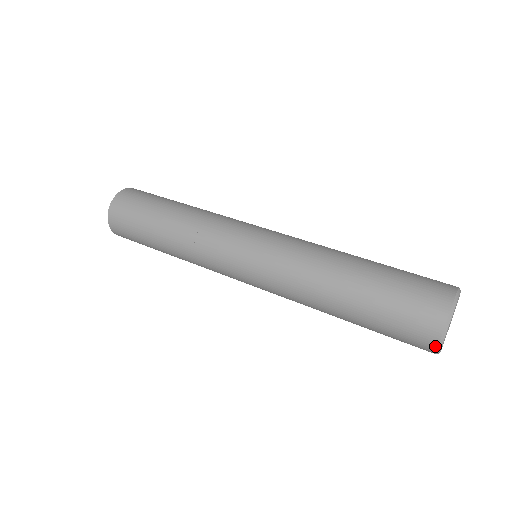
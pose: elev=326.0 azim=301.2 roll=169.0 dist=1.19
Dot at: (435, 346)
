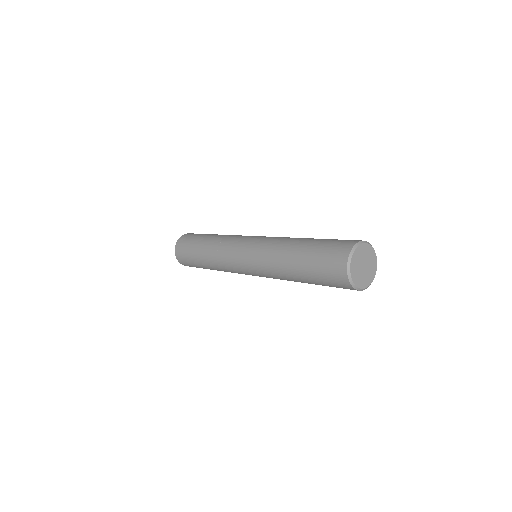
Dot at: (346, 259)
